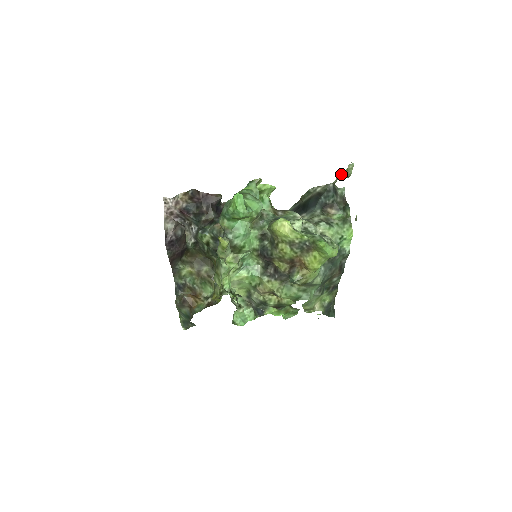
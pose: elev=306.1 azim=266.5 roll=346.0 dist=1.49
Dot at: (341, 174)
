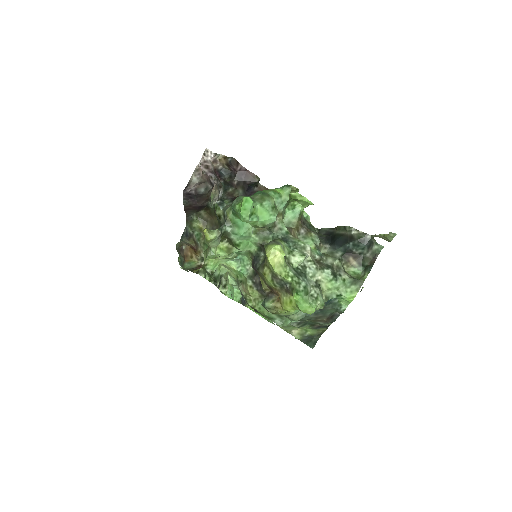
Dot at: (381, 234)
